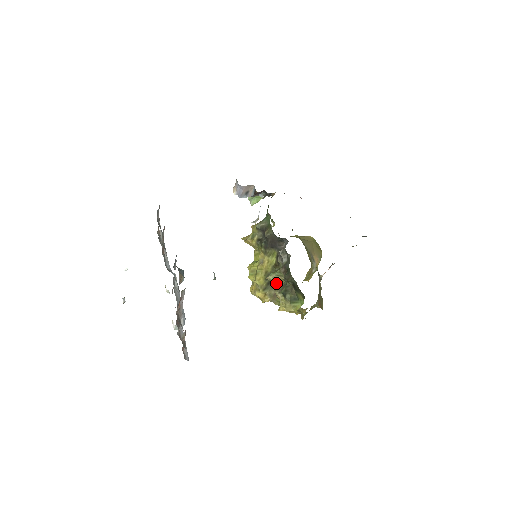
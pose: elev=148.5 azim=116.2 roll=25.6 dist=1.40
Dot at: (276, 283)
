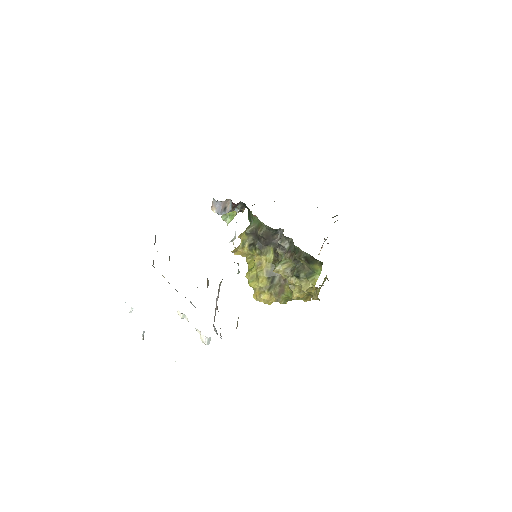
Dot at: (284, 271)
